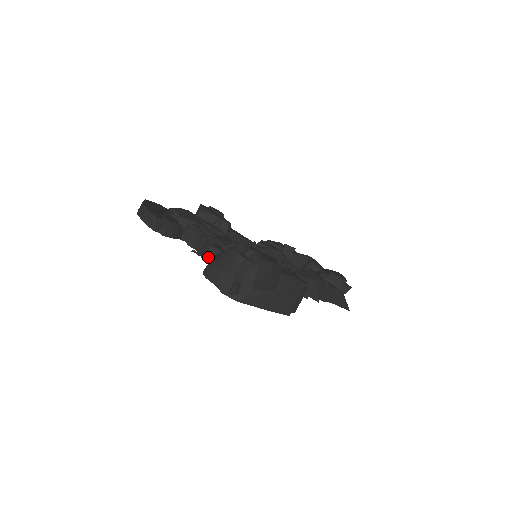
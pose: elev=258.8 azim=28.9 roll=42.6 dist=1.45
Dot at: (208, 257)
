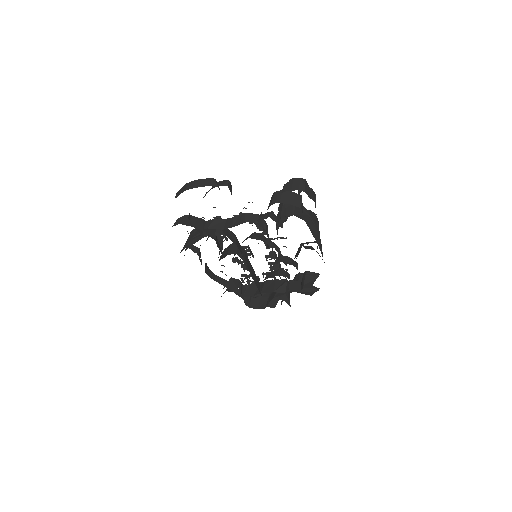
Dot at: (251, 219)
